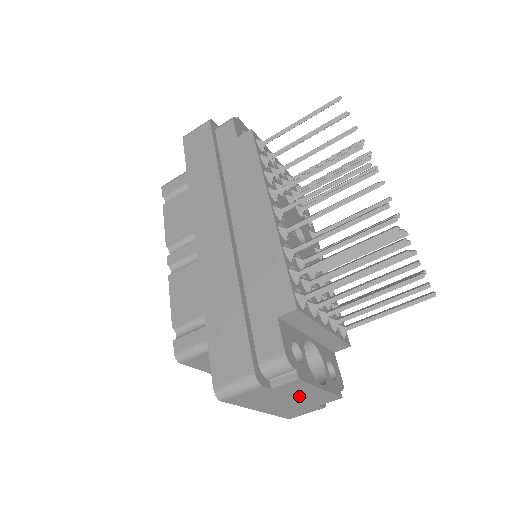
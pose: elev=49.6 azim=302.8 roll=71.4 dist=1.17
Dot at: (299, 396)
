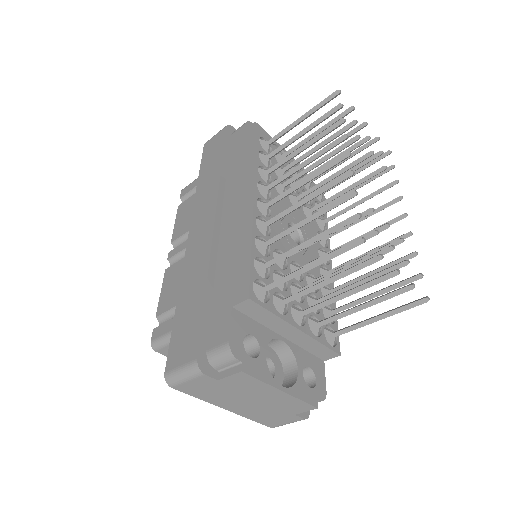
Dot at: (260, 396)
